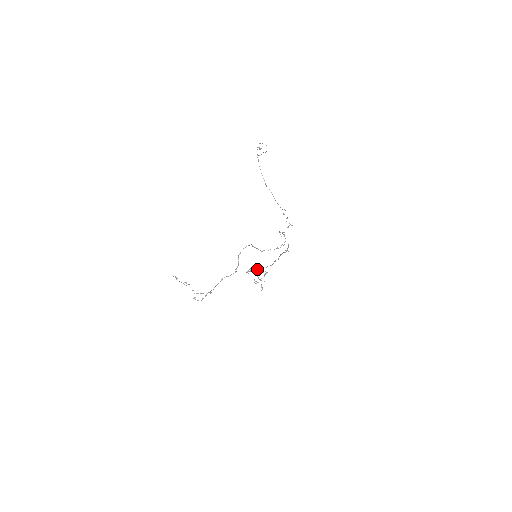
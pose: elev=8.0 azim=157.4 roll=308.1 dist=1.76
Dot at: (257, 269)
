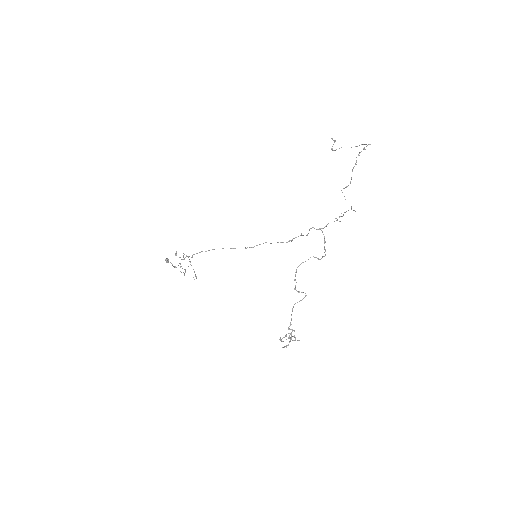
Dot at: occluded
